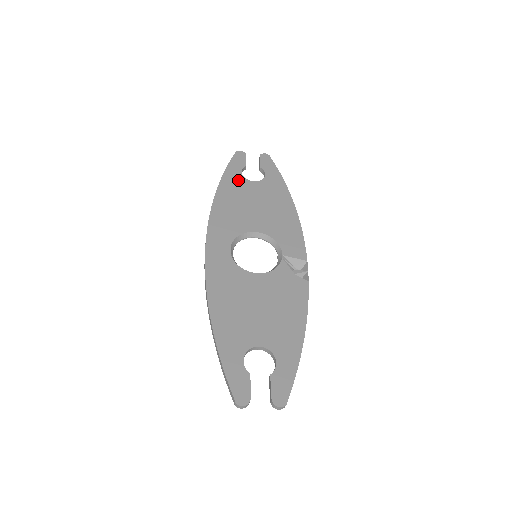
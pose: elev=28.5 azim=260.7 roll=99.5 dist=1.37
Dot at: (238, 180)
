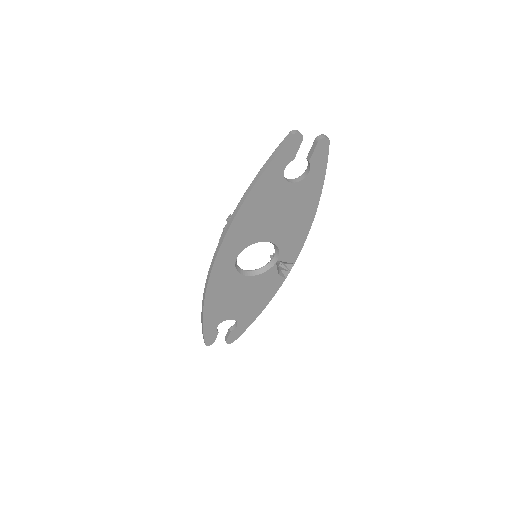
Dot at: (276, 182)
